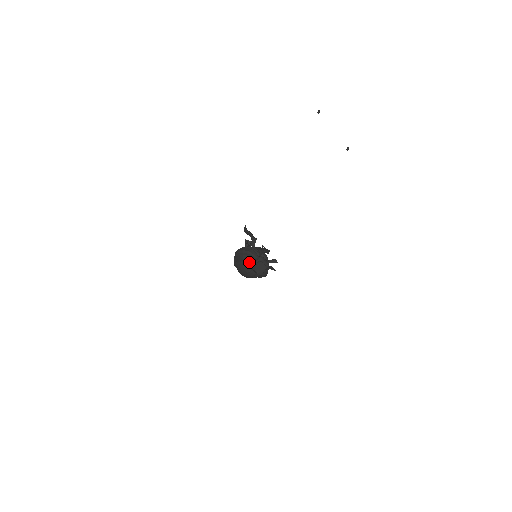
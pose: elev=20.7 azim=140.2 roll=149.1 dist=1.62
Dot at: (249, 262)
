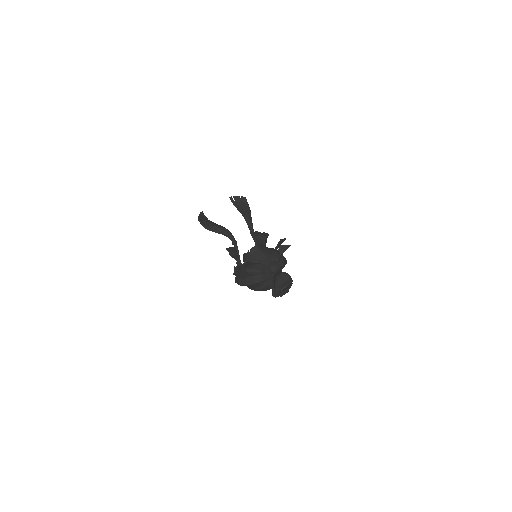
Dot at: (265, 287)
